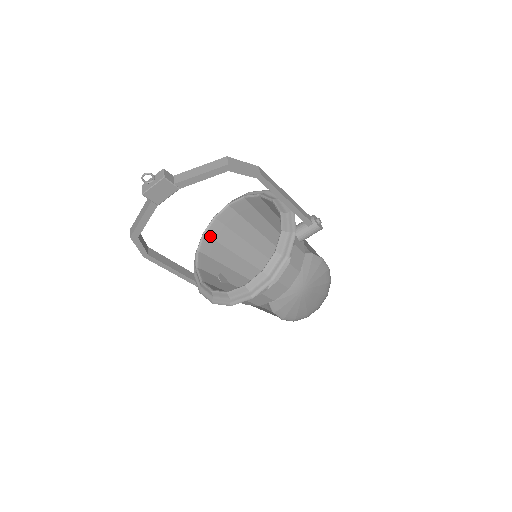
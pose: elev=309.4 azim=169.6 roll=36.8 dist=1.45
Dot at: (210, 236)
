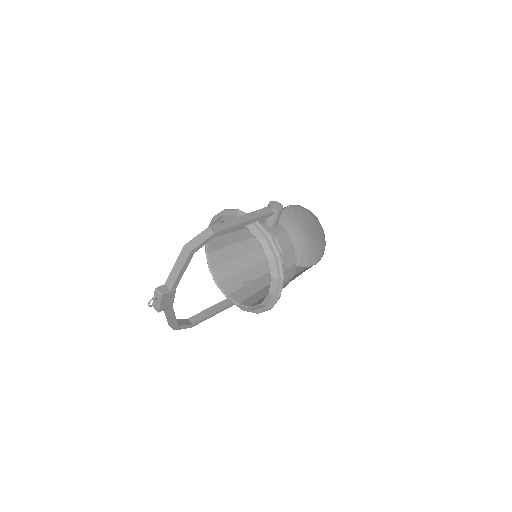
Dot at: (215, 266)
